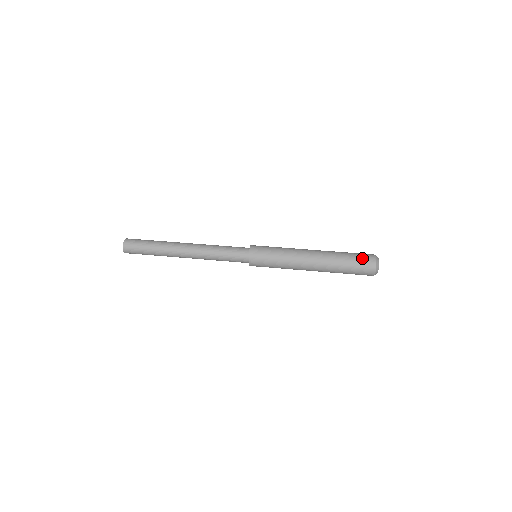
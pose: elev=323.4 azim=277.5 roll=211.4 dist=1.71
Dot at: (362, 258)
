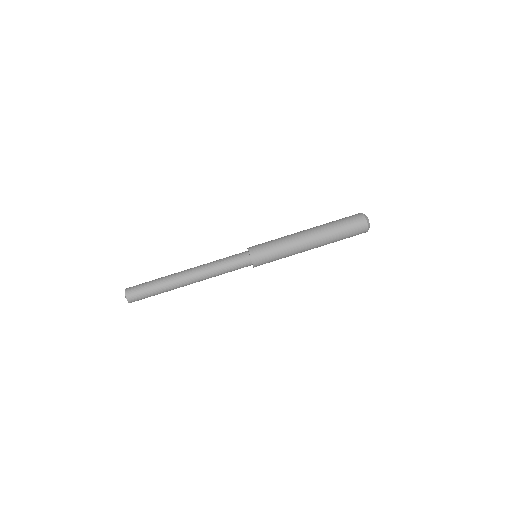
Dot at: (356, 232)
